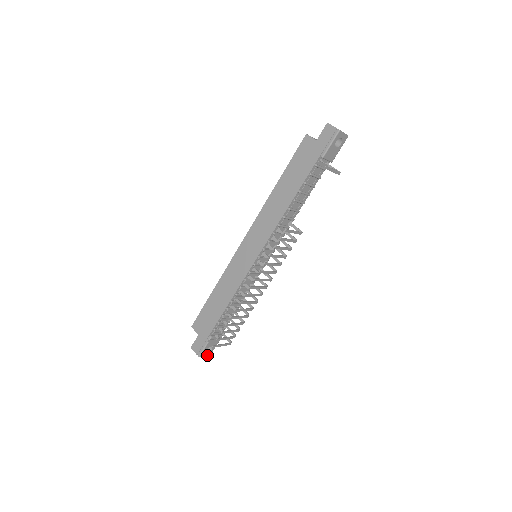
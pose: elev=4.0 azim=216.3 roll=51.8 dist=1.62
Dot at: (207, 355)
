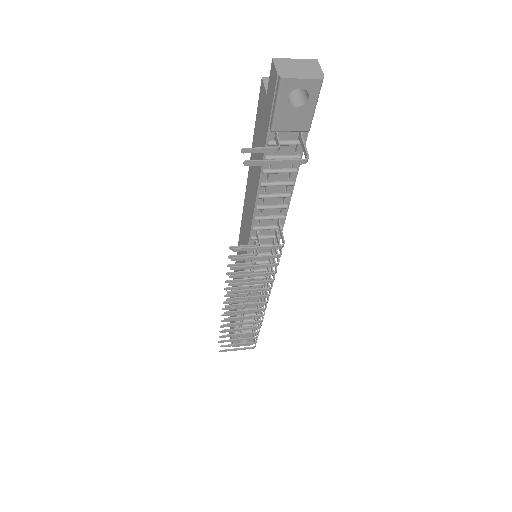
Dot at: (246, 345)
